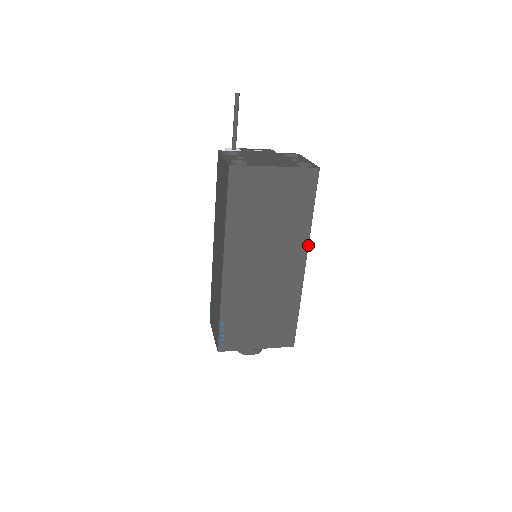
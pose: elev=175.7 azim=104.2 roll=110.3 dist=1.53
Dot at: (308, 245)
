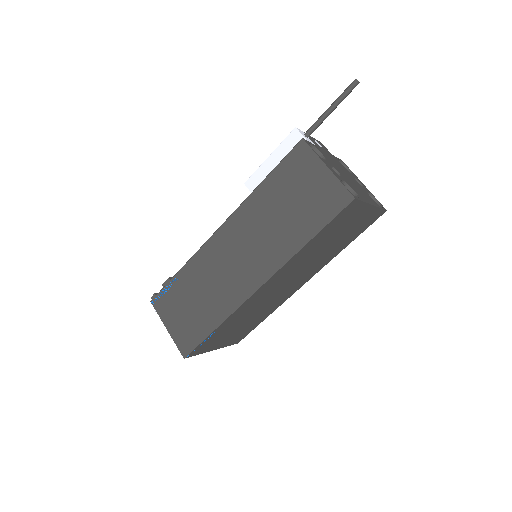
Dot at: occluded
